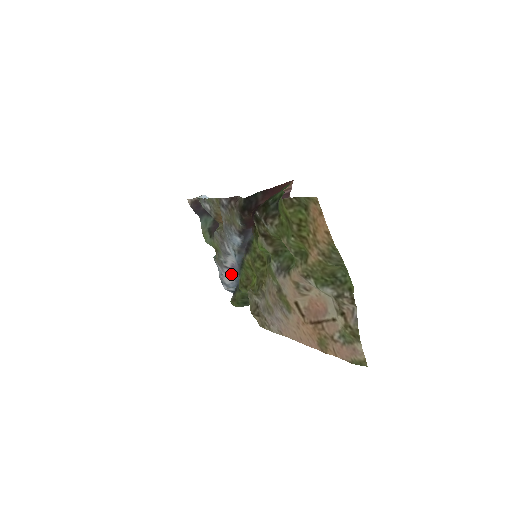
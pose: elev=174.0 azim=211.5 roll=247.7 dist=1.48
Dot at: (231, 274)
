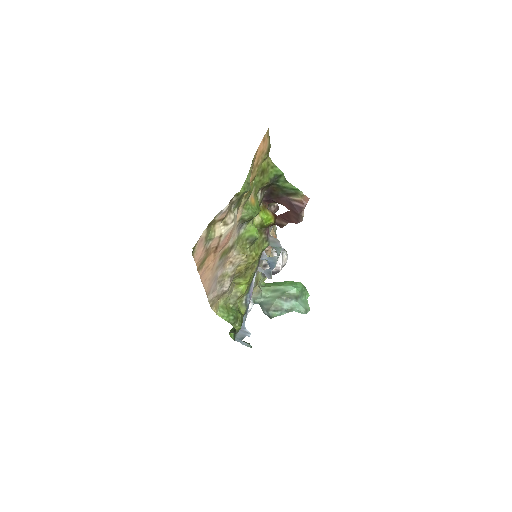
Dot at: occluded
